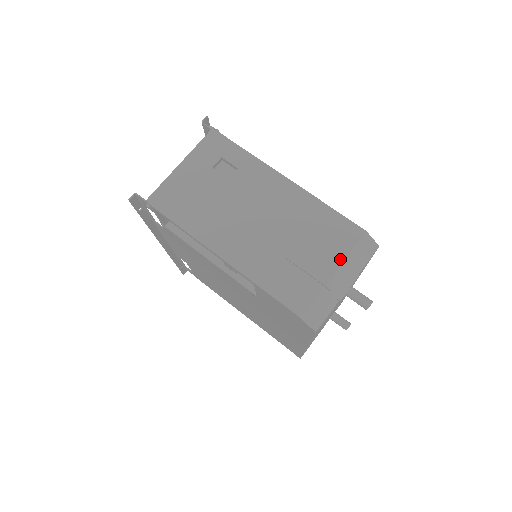
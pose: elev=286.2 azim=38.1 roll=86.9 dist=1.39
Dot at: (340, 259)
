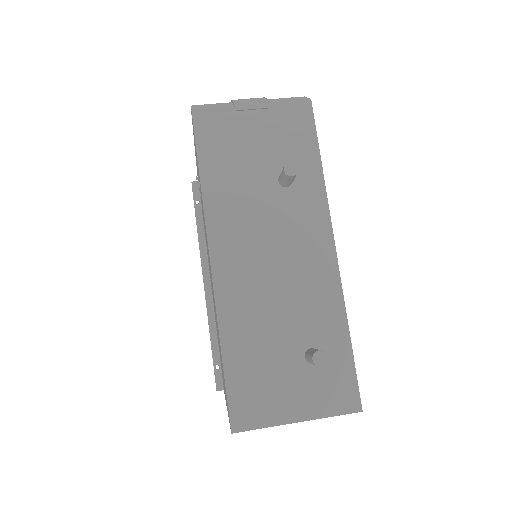
Dot at: occluded
